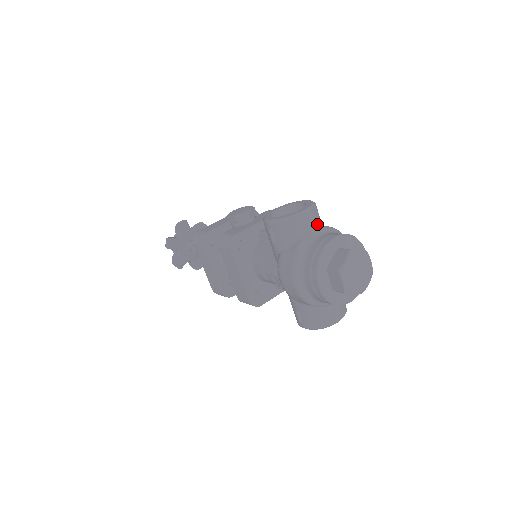
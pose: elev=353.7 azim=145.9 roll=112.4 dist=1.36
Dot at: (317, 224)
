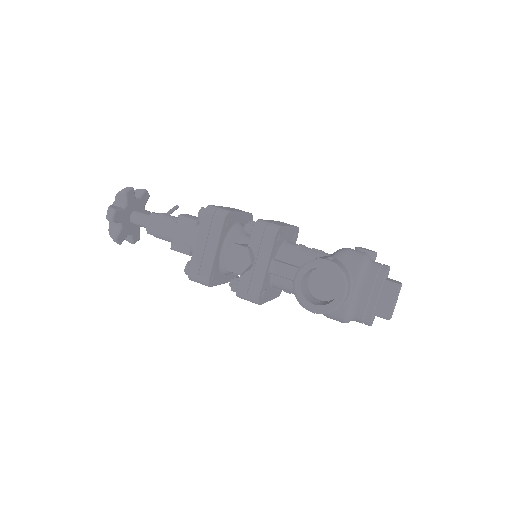
Dot at: (350, 285)
